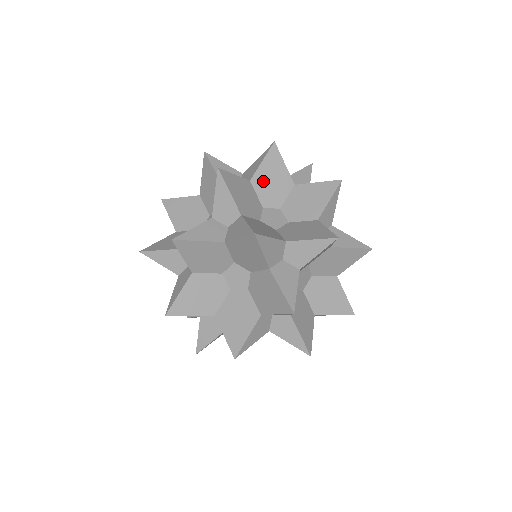
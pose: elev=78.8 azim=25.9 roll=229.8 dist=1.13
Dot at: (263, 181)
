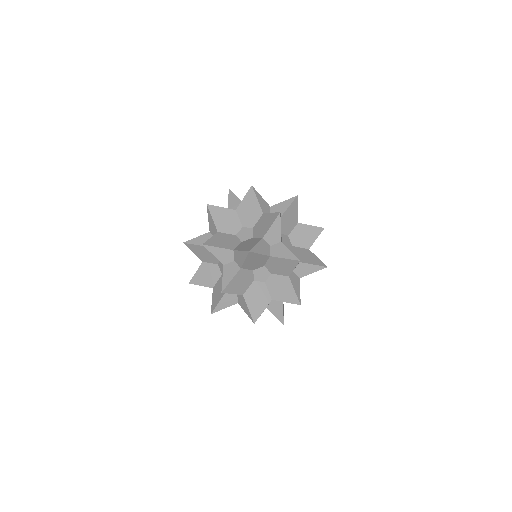
Dot at: (222, 225)
